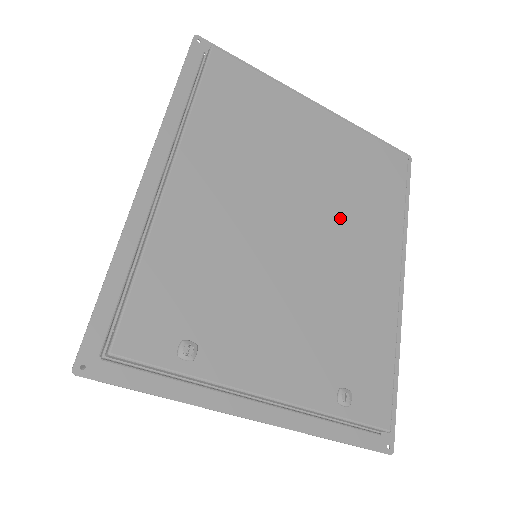
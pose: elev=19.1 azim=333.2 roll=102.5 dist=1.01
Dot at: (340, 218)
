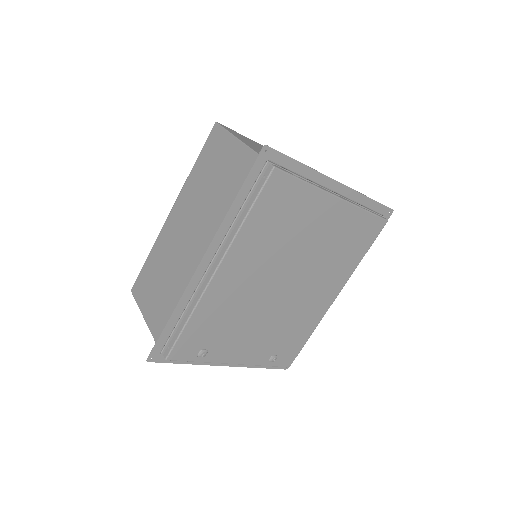
Dot at: (314, 274)
